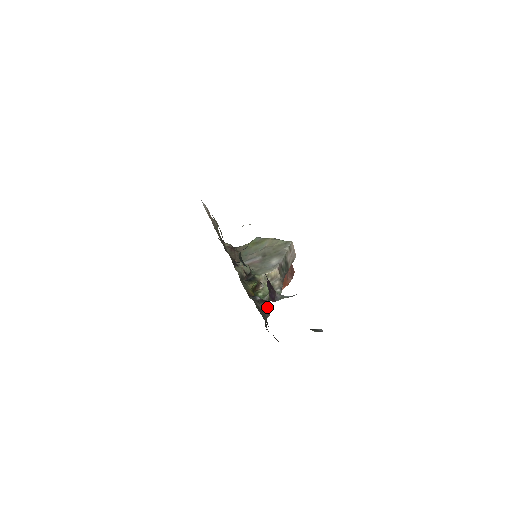
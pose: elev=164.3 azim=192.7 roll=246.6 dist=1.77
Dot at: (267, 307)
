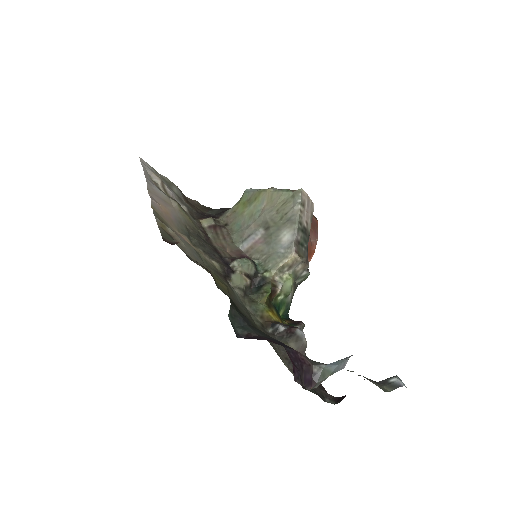
Dot at: (299, 344)
